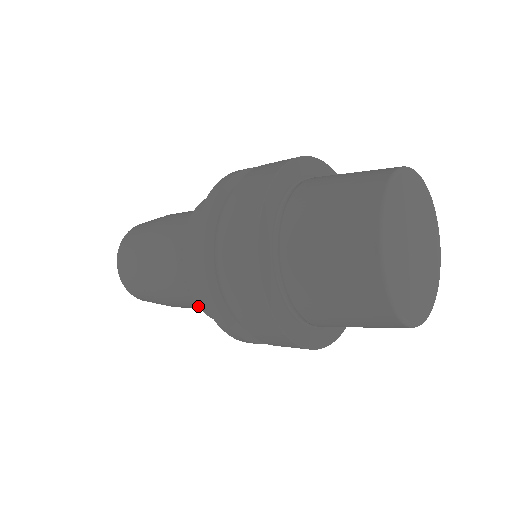
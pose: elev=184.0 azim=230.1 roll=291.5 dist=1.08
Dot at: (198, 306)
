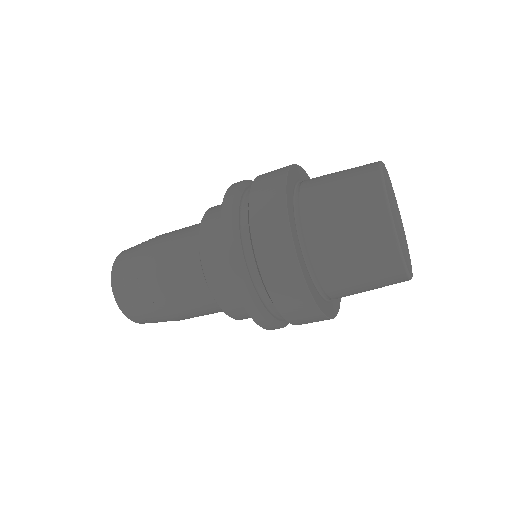
Dot at: (200, 247)
